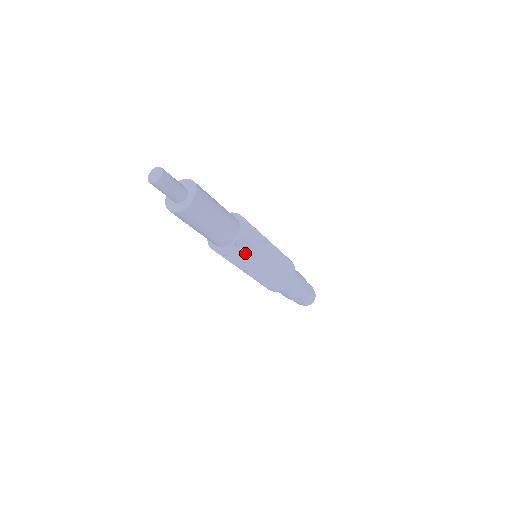
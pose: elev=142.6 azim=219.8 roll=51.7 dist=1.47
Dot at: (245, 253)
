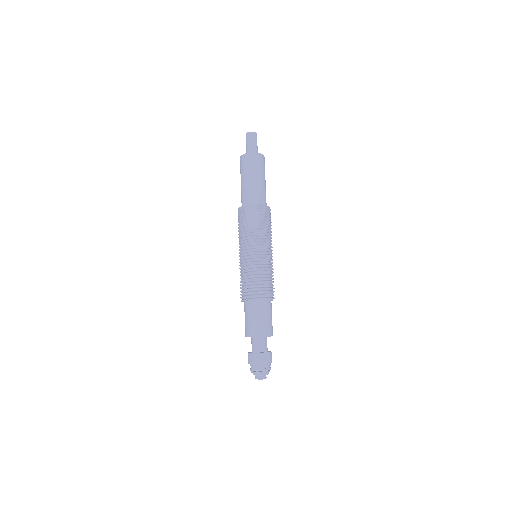
Dot at: (249, 222)
